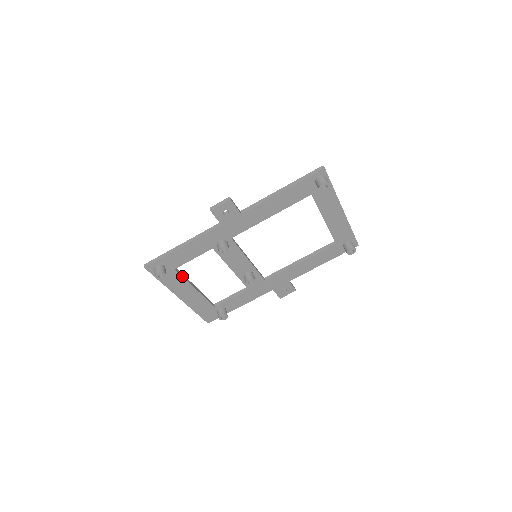
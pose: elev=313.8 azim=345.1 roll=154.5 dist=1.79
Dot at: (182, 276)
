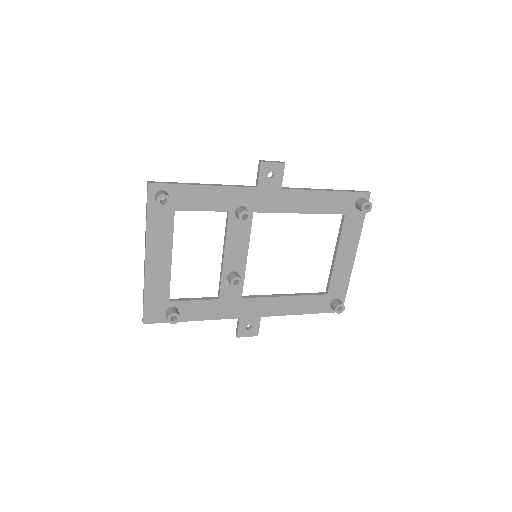
Dot at: (173, 227)
